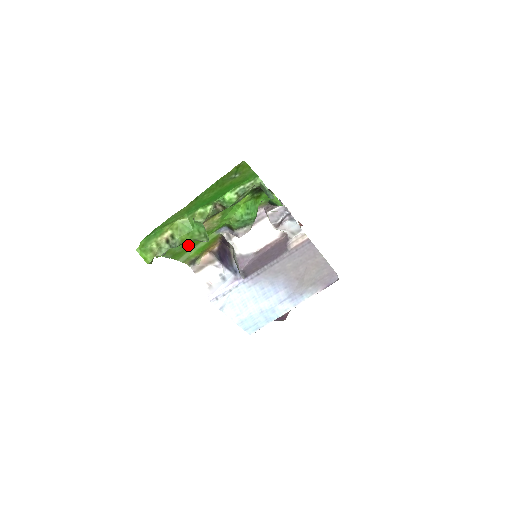
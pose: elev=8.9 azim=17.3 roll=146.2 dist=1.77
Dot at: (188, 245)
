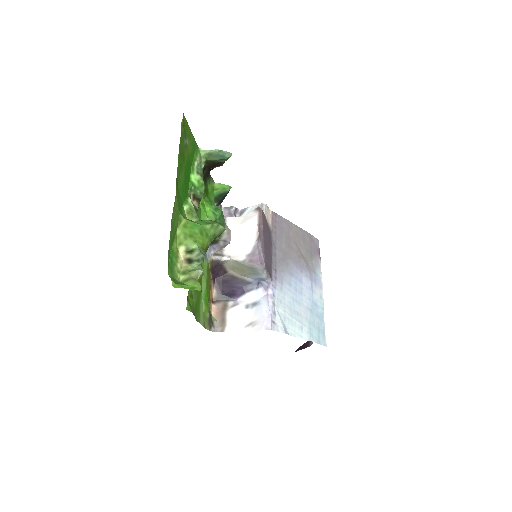
Dot at: occluded
